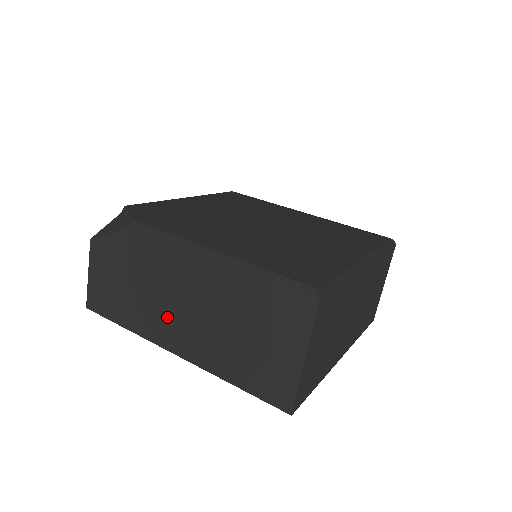
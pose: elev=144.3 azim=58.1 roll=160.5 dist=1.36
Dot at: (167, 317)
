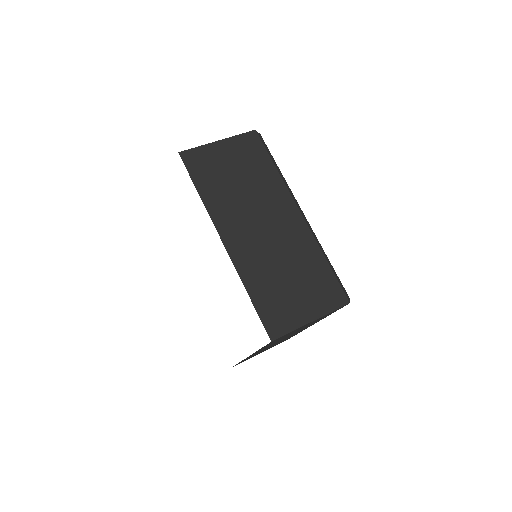
Dot at: occluded
